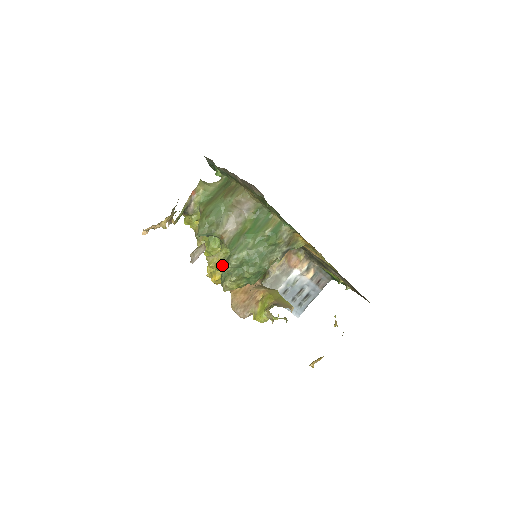
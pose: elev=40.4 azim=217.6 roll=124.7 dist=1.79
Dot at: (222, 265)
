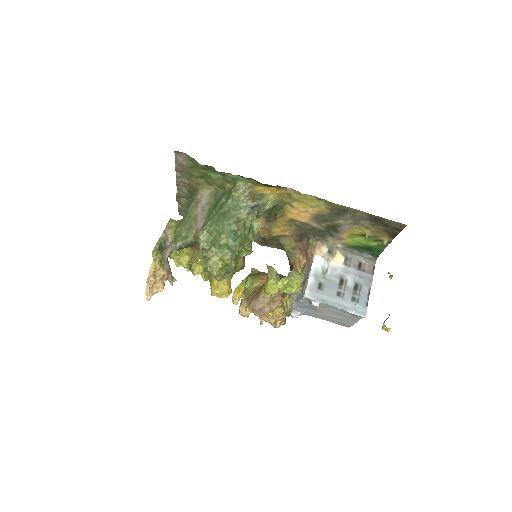
Dot at: (201, 254)
